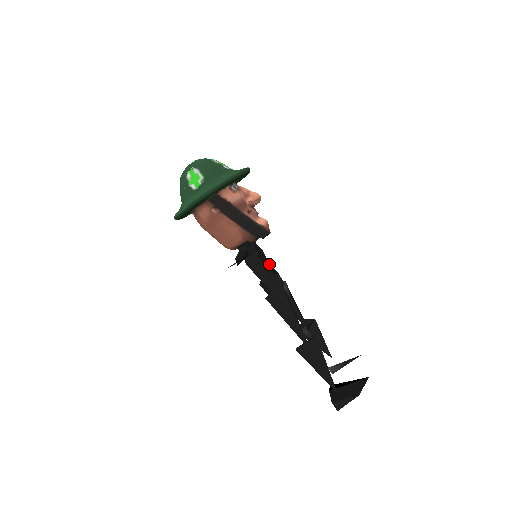
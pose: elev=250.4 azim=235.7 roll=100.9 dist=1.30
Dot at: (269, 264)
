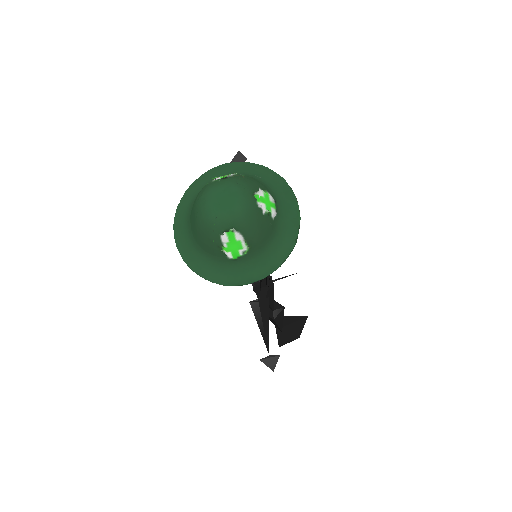
Dot at: occluded
